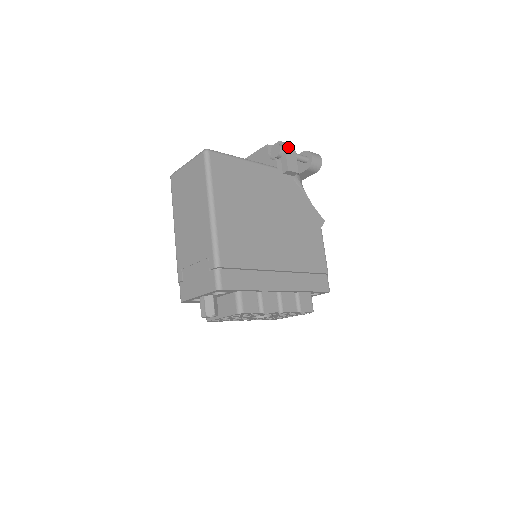
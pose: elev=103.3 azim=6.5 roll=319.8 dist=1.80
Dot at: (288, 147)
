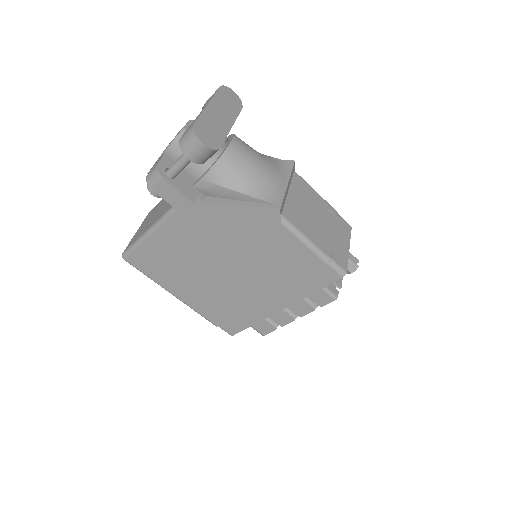
Dot at: (156, 186)
